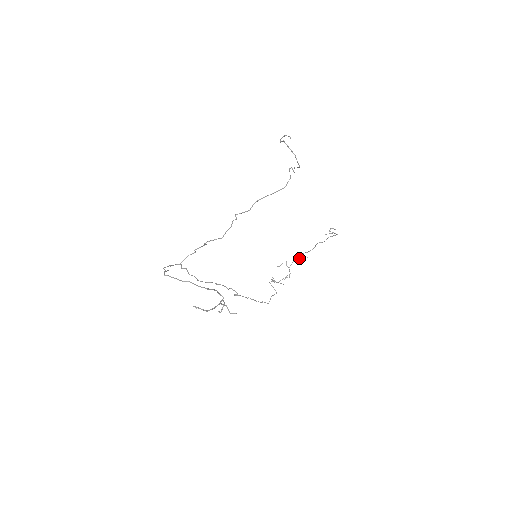
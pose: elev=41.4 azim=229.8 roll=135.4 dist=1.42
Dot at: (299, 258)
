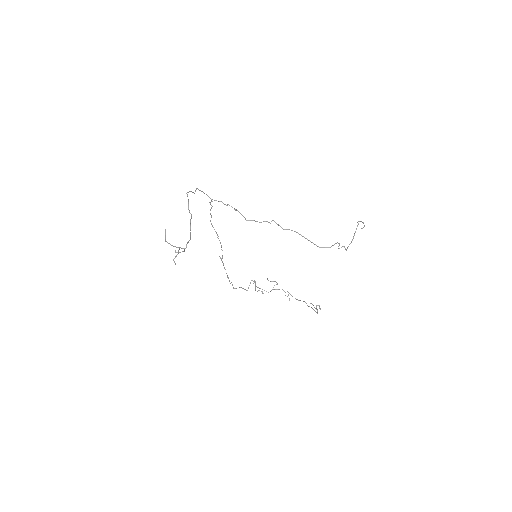
Dot at: occluded
